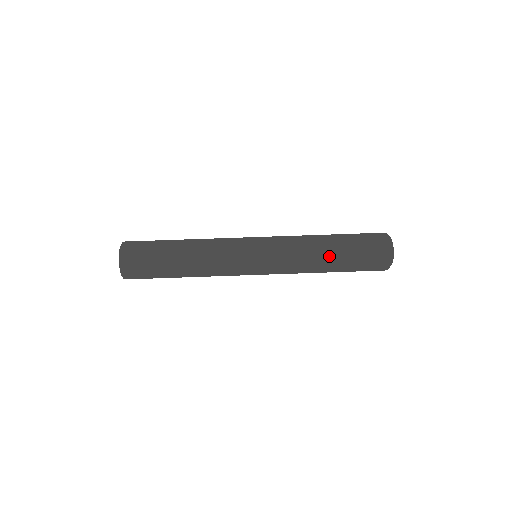
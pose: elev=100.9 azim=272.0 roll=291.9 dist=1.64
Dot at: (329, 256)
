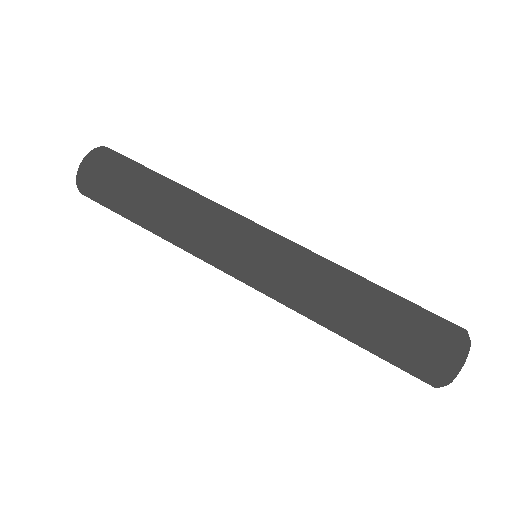
Dot at: (352, 316)
